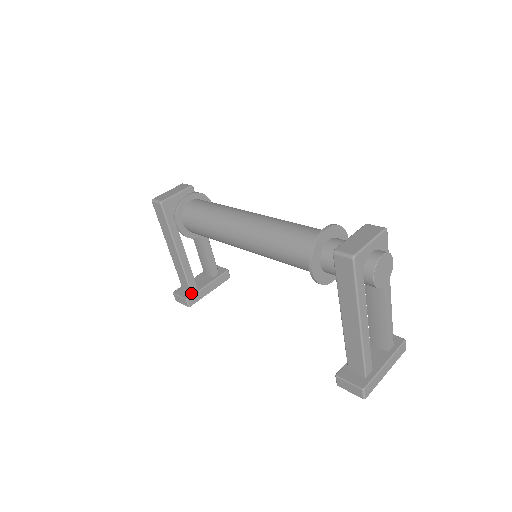
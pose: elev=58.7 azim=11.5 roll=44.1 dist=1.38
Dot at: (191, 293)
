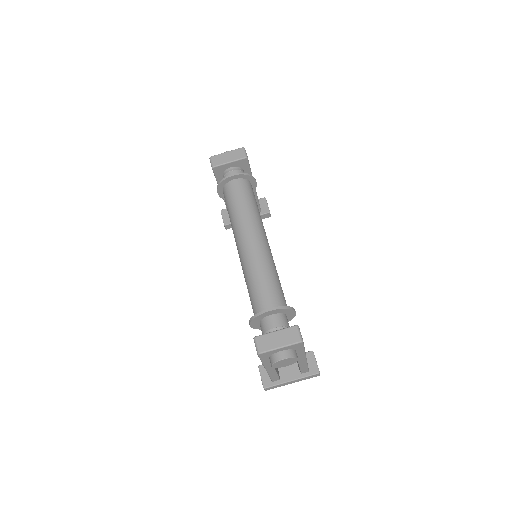
Dot at: occluded
